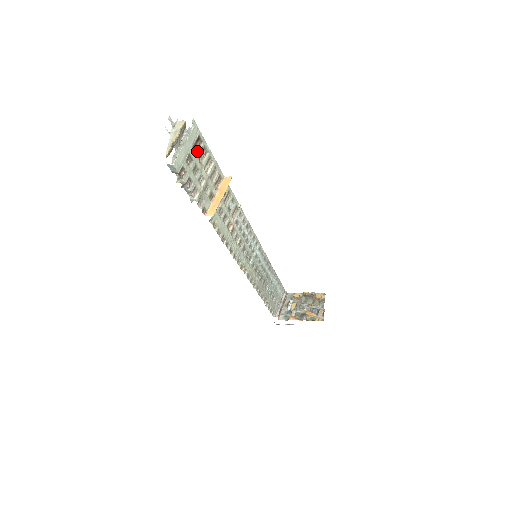
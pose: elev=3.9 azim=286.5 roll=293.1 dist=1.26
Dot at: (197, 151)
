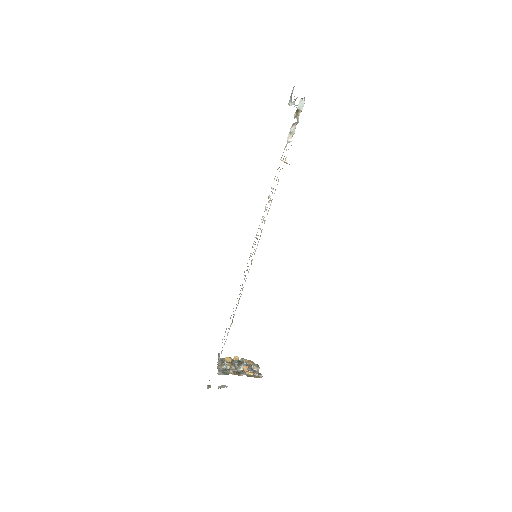
Dot at: occluded
